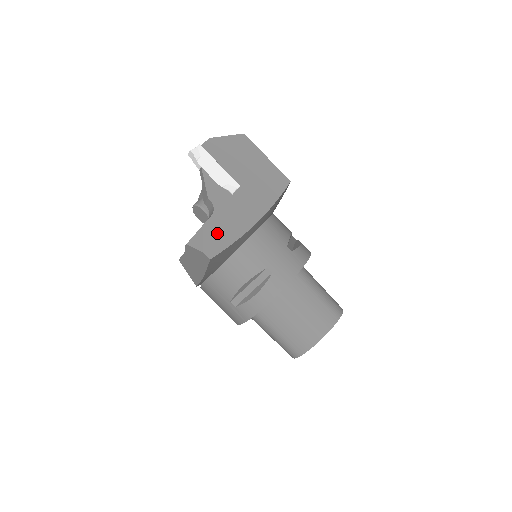
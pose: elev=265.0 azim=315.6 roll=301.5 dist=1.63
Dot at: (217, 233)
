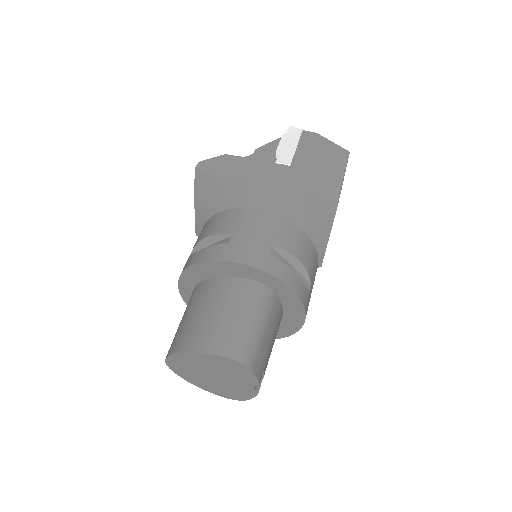
Dot at: (226, 165)
